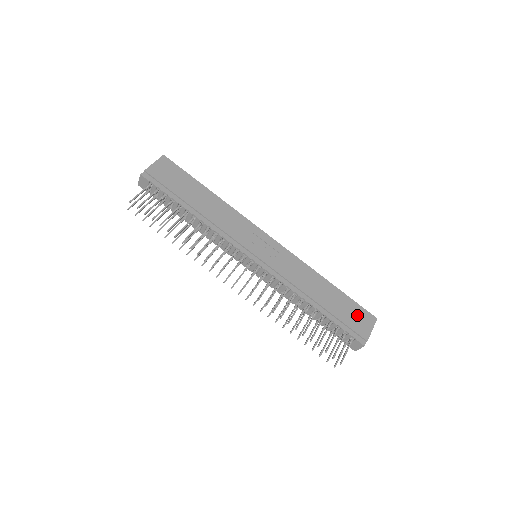
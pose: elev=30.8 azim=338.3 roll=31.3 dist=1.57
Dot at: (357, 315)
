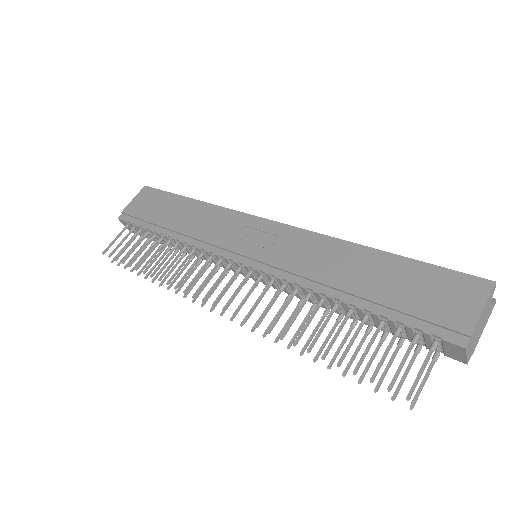
Dot at: (440, 289)
